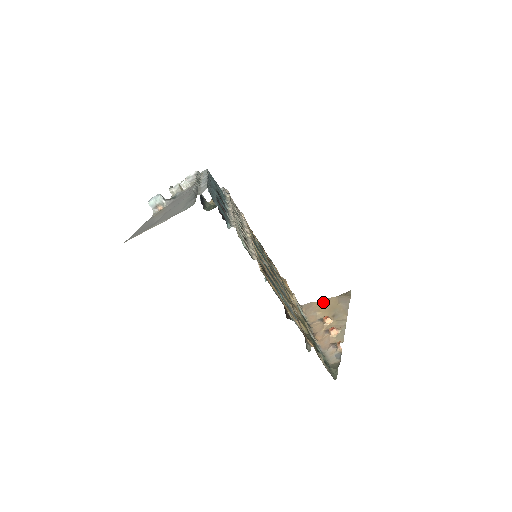
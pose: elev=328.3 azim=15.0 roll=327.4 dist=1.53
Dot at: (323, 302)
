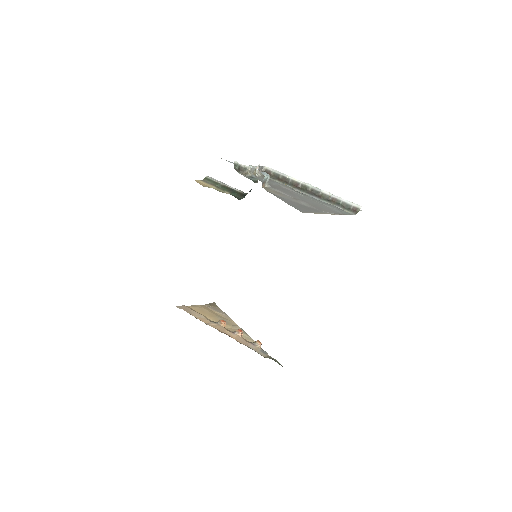
Dot at: (197, 307)
